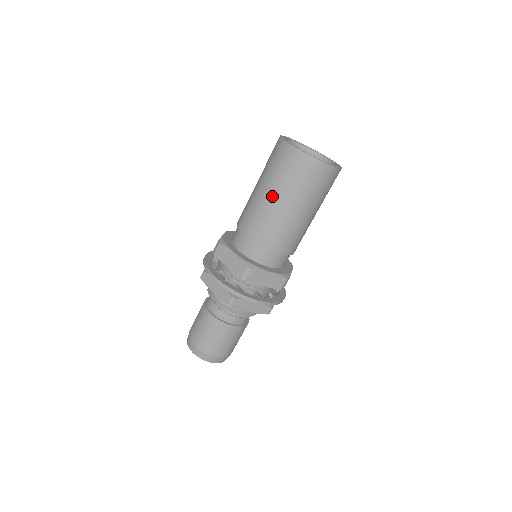
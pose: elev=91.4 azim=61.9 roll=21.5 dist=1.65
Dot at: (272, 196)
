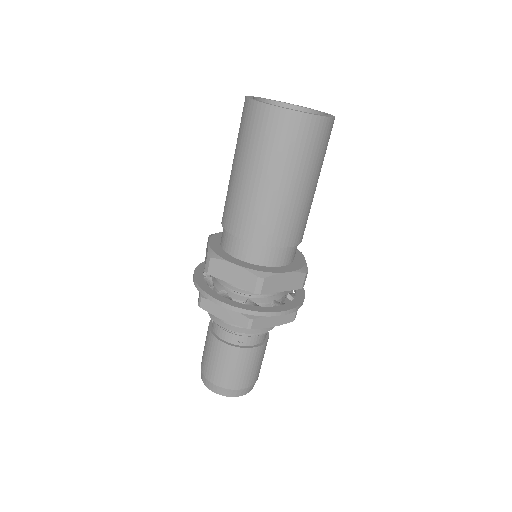
Dot at: (263, 179)
